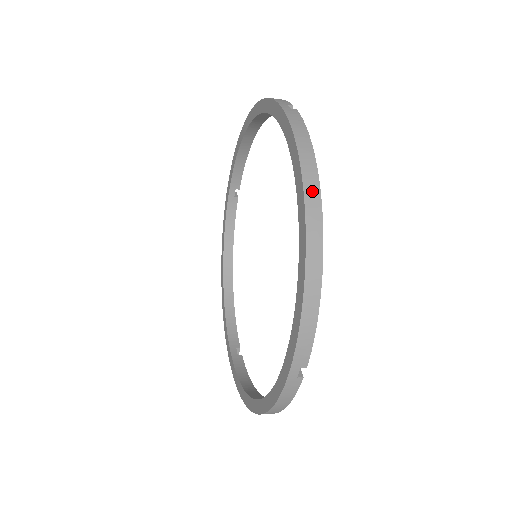
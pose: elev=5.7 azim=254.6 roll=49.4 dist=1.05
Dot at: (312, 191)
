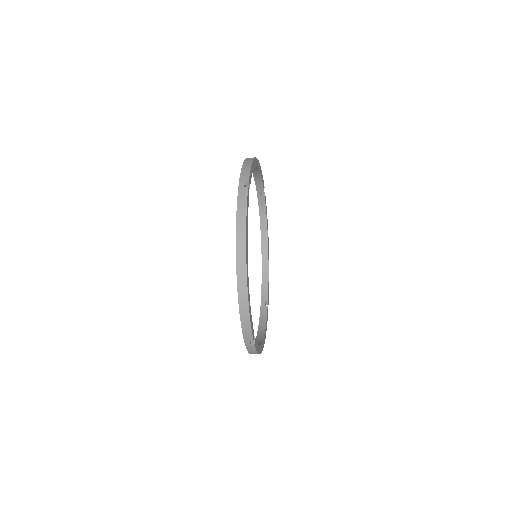
Dot at: (241, 254)
